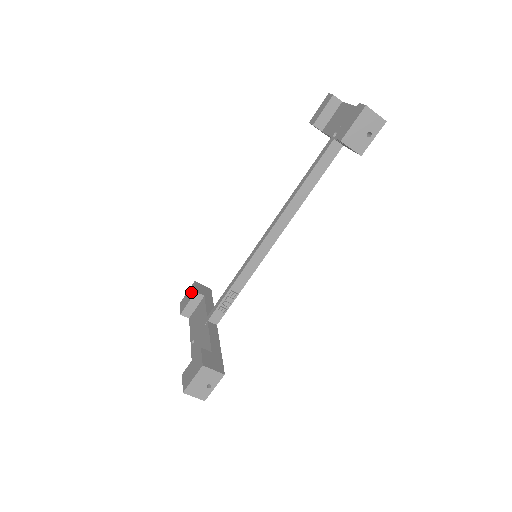
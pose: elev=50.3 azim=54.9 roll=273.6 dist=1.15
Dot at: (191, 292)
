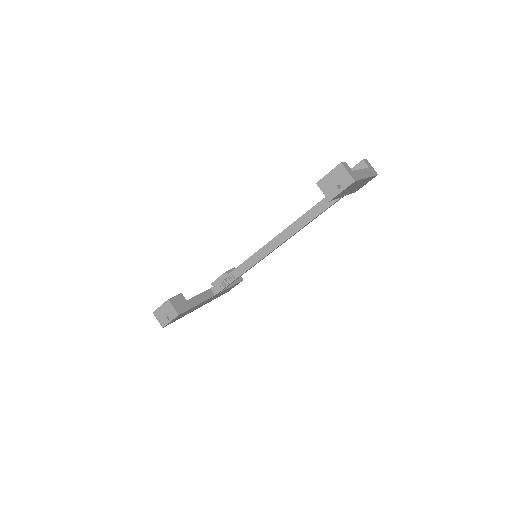
Dot at: occluded
